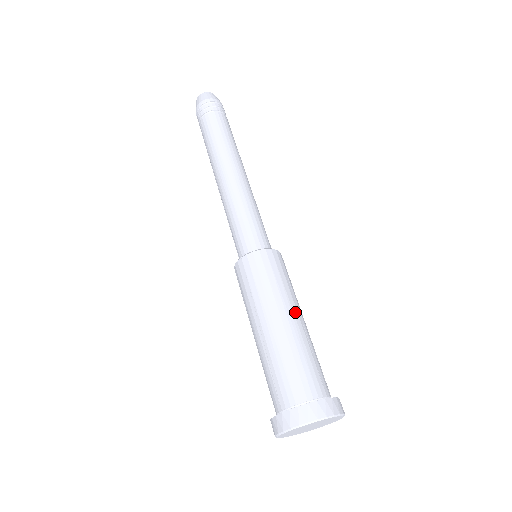
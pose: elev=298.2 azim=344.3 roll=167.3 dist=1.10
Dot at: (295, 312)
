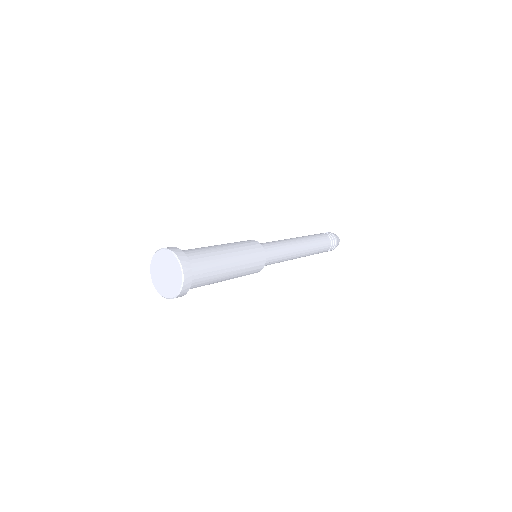
Dot at: (234, 264)
